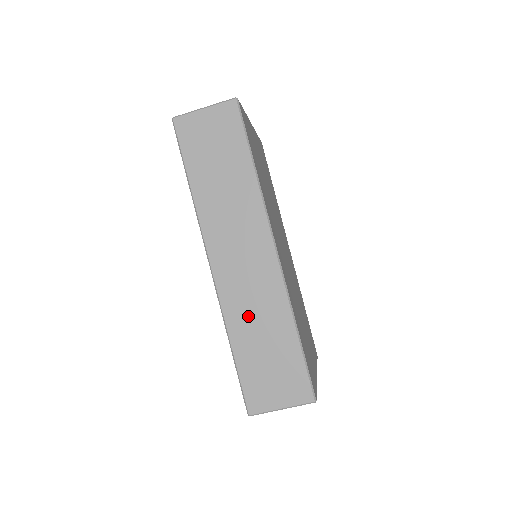
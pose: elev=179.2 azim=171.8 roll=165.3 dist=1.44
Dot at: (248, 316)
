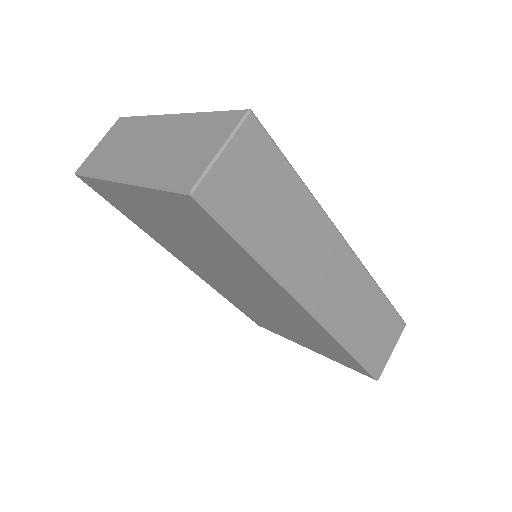
Dot at: (353, 319)
